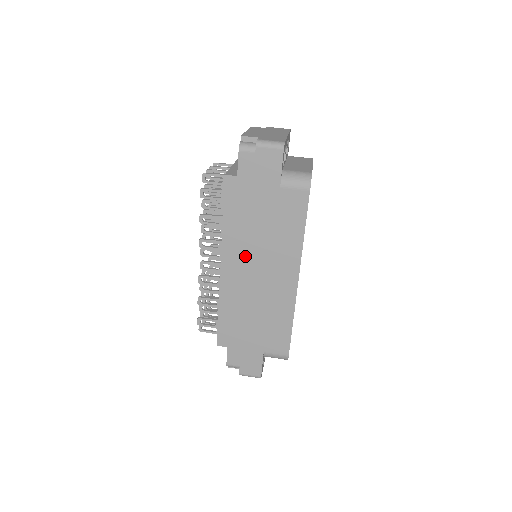
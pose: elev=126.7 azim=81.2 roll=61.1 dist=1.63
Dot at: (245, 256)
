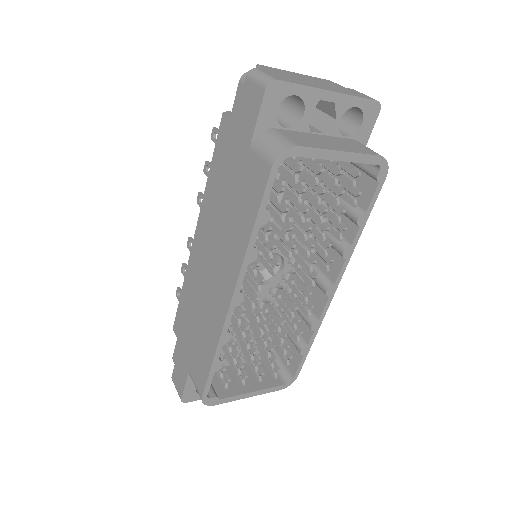
Dot at: occluded
